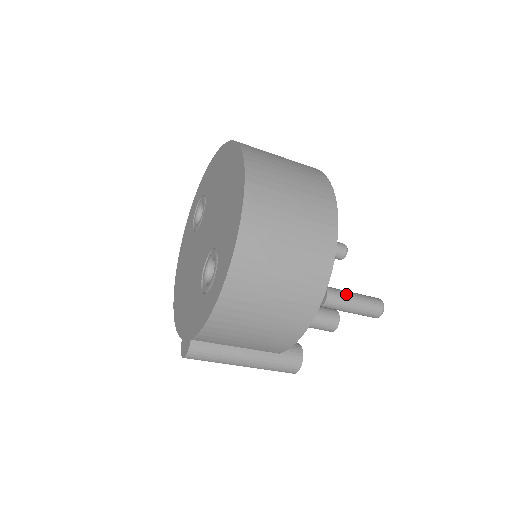
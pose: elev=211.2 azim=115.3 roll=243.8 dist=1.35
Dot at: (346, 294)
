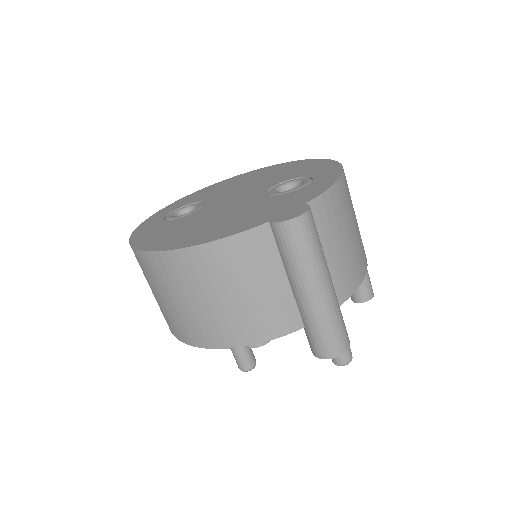
Dot at: occluded
